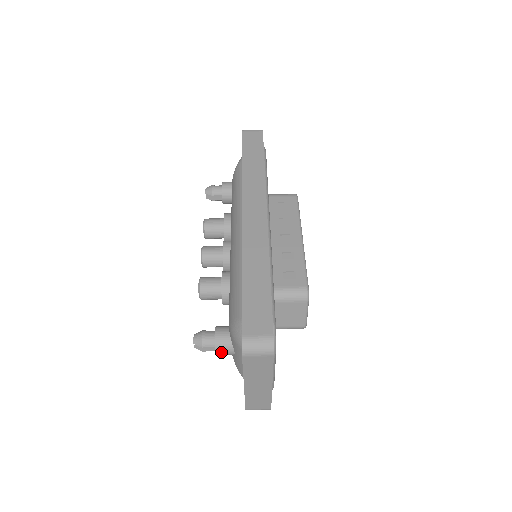
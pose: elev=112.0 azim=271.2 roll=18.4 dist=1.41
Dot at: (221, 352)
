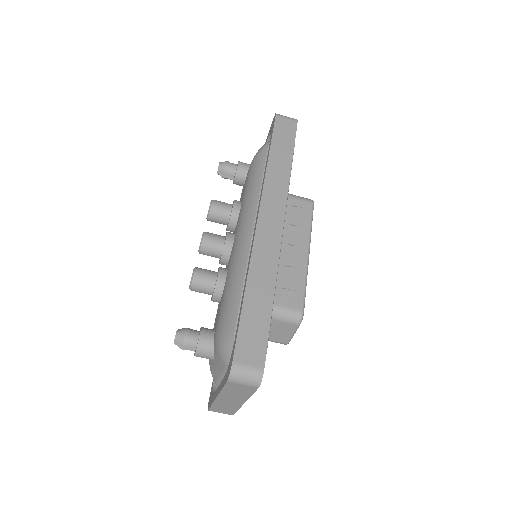
Dot at: (200, 356)
